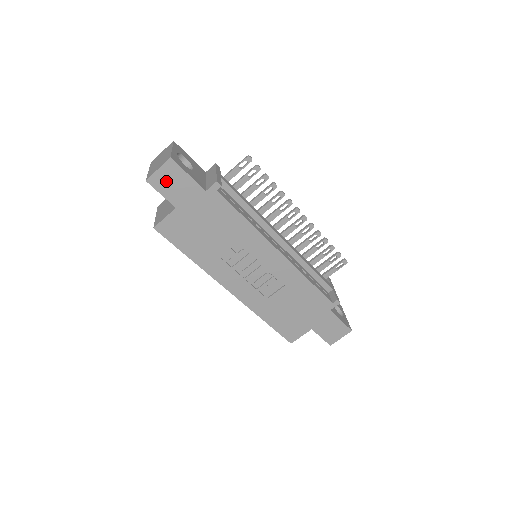
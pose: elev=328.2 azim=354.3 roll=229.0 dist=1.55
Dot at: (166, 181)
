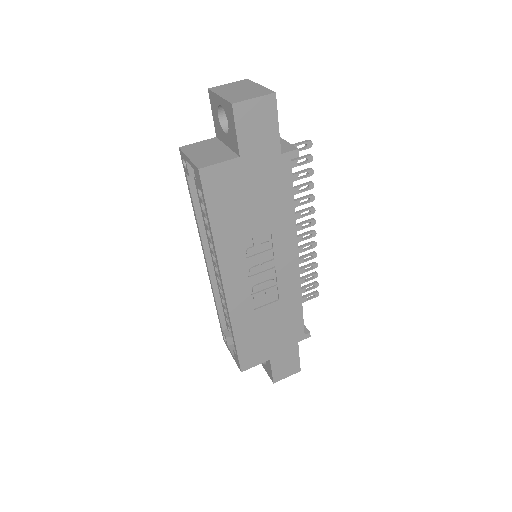
Dot at: (252, 118)
